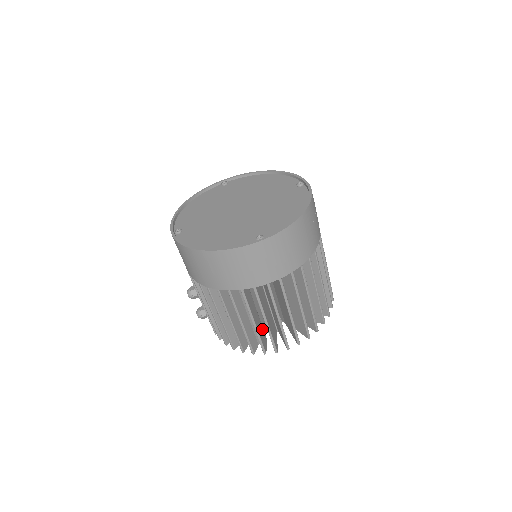
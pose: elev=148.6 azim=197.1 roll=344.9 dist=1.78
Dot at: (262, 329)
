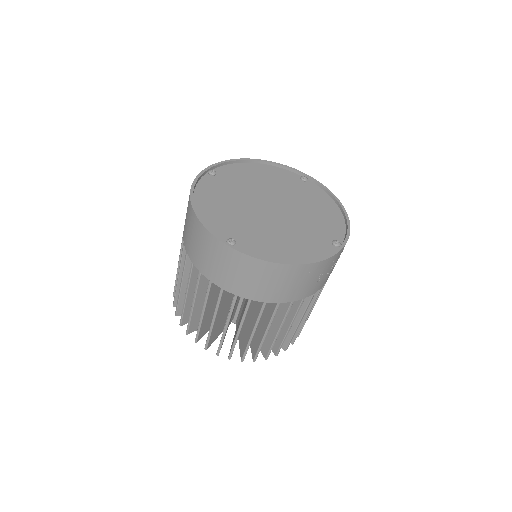
Dot at: occluded
